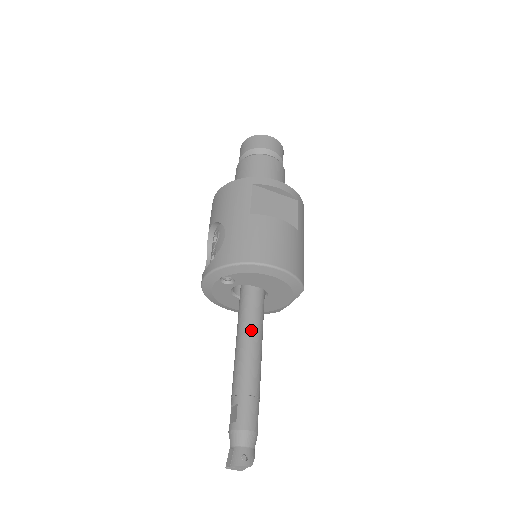
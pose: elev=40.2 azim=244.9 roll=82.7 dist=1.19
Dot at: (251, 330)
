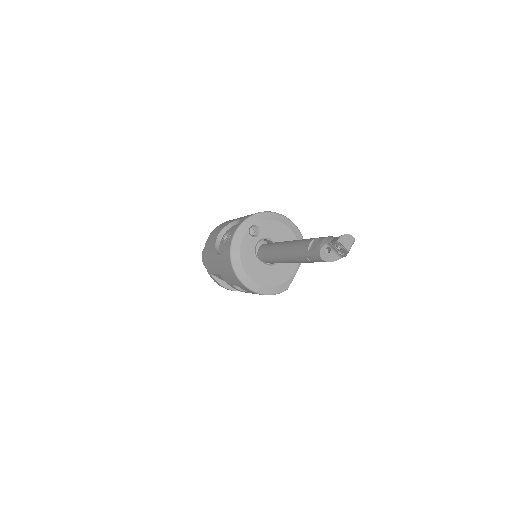
Dot at: occluded
